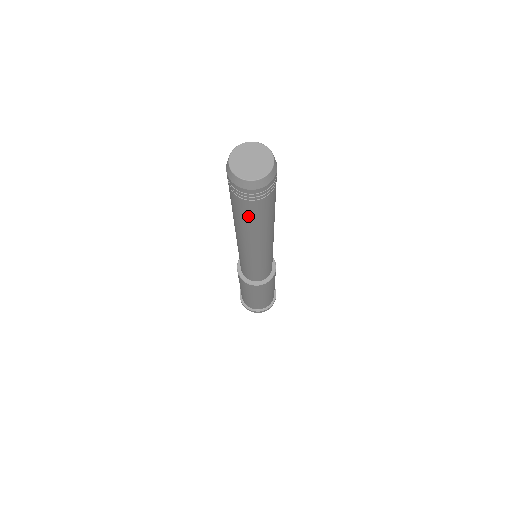
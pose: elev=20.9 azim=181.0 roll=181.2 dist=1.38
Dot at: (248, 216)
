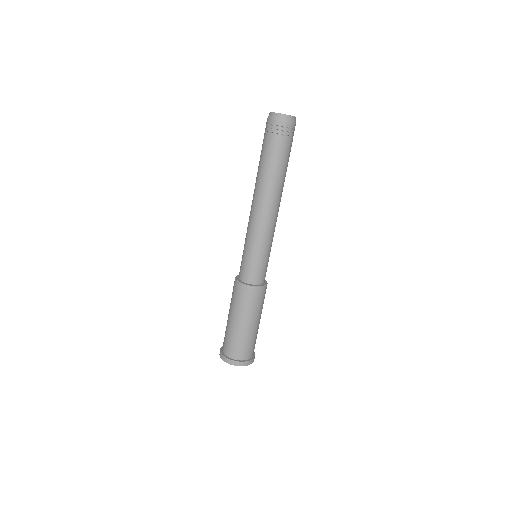
Dot at: (285, 159)
